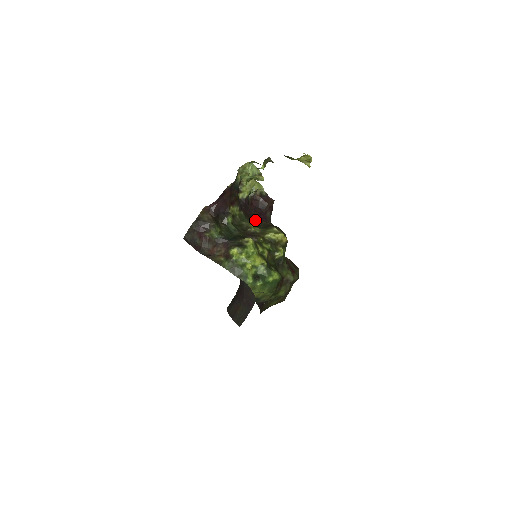
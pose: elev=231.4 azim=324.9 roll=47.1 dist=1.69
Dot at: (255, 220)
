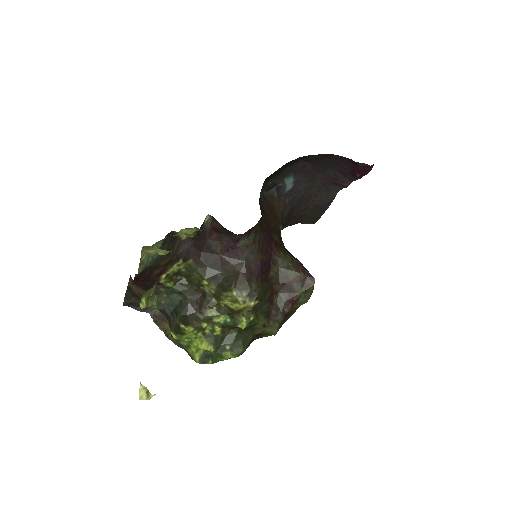
Dot at: (214, 265)
